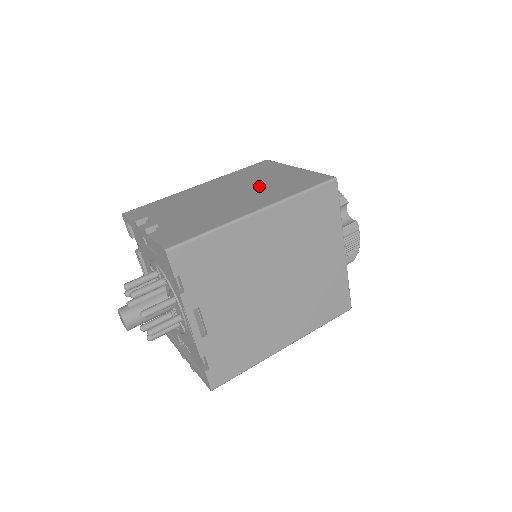
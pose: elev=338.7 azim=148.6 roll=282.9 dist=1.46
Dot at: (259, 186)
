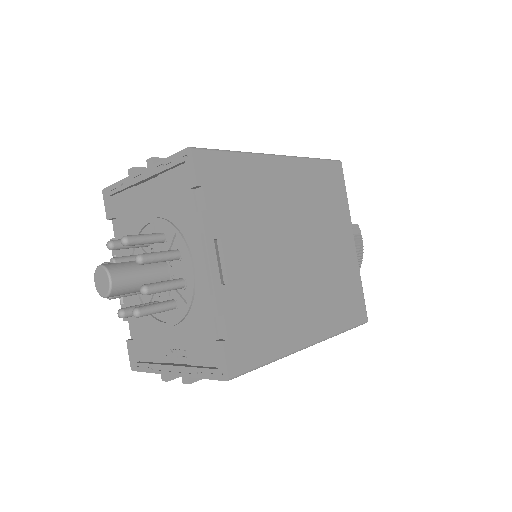
Dot at: occluded
